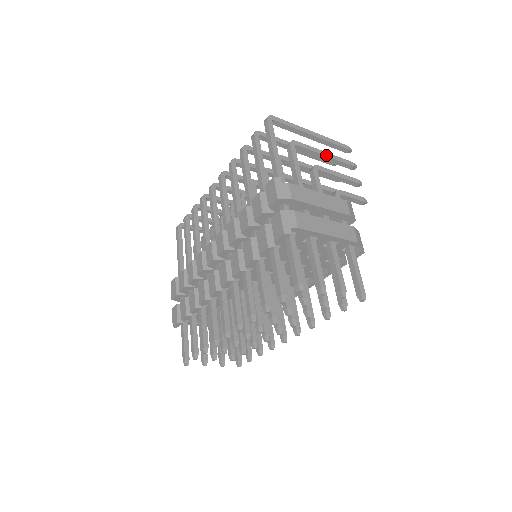
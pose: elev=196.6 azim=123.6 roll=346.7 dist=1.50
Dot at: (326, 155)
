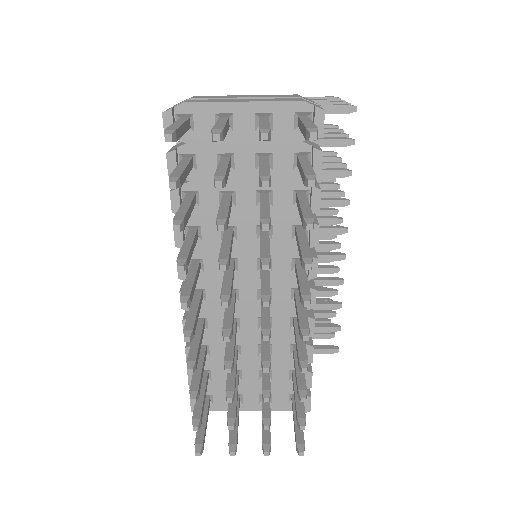
Dot at: occluded
